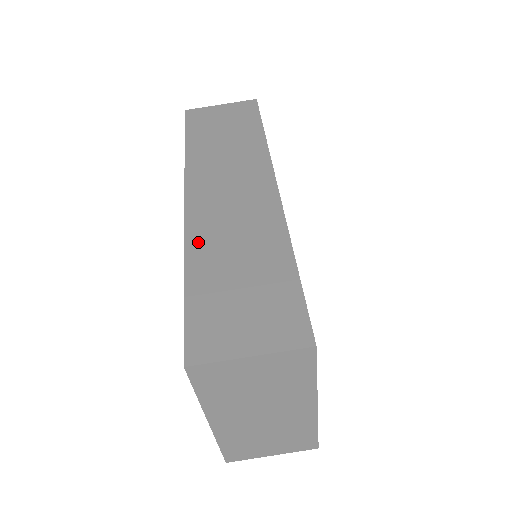
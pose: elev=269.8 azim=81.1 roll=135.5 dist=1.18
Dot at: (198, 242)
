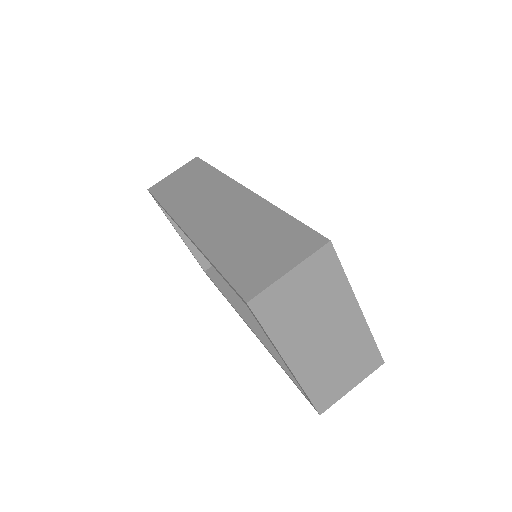
Dot at: (209, 243)
